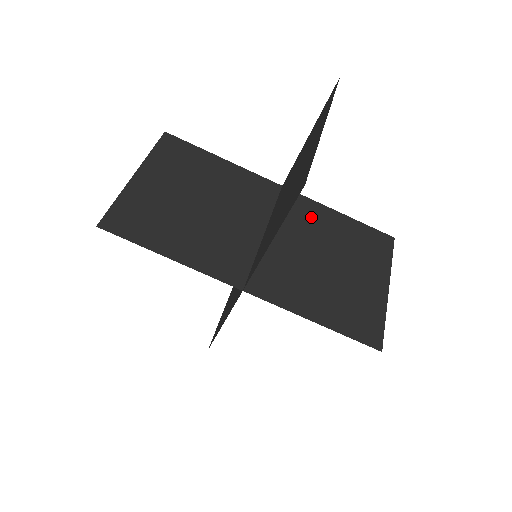
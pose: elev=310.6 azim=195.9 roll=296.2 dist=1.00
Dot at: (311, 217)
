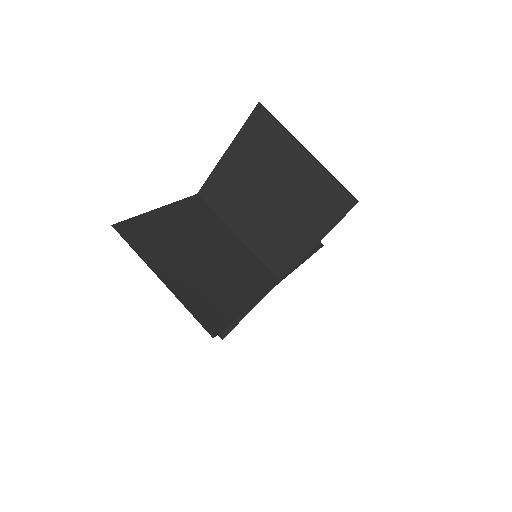
Dot at: occluded
